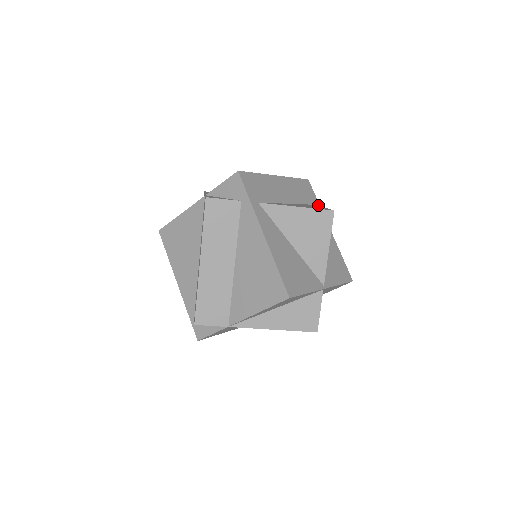
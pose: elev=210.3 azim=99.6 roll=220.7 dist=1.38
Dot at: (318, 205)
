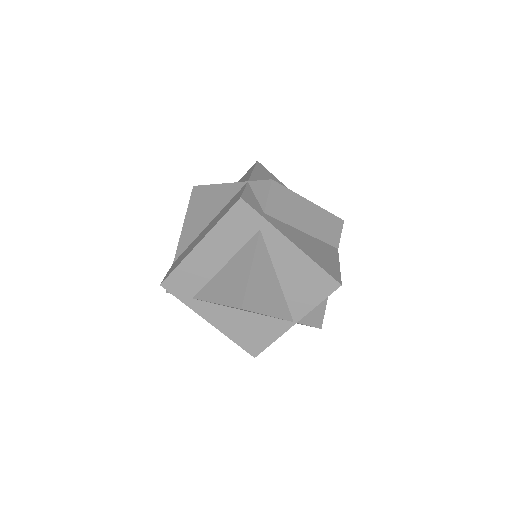
Dot at: (266, 224)
